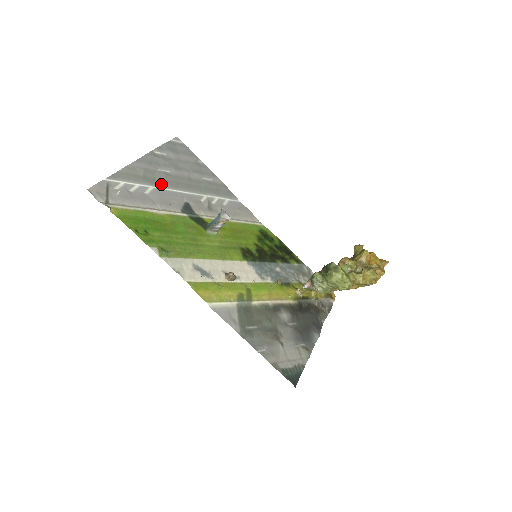
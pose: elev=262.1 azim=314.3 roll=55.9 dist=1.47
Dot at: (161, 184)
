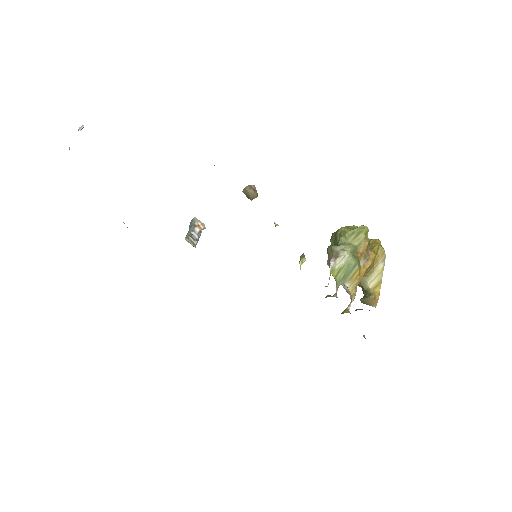
Dot at: occluded
